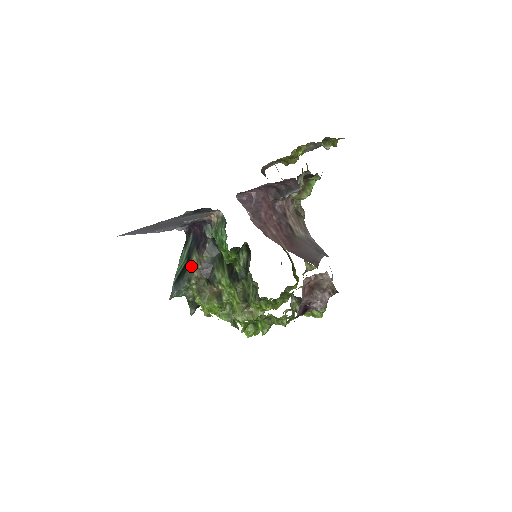
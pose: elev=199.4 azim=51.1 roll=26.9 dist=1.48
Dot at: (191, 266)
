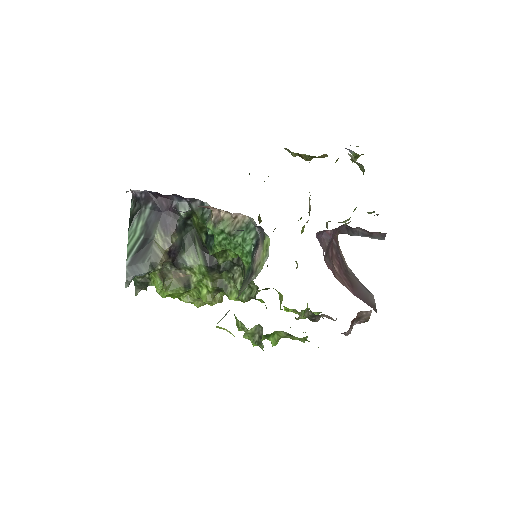
Dot at: (155, 247)
